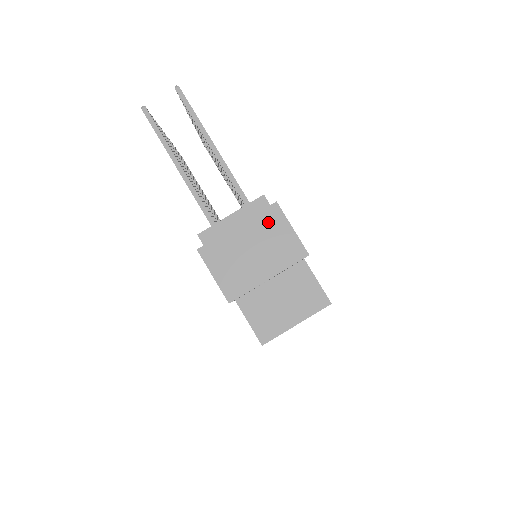
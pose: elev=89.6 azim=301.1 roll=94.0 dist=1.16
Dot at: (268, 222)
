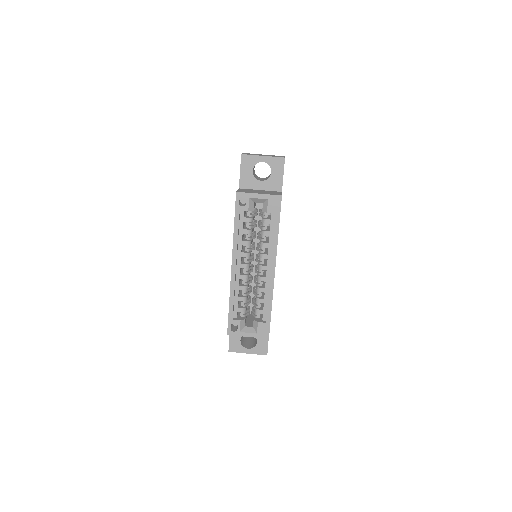
Dot at: occluded
